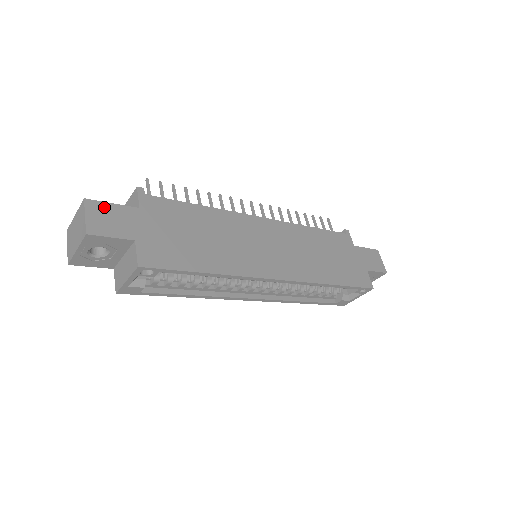
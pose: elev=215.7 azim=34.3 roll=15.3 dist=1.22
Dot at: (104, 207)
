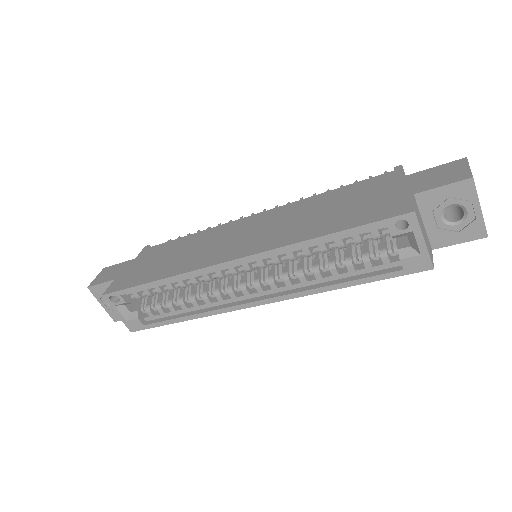
Dot at: (112, 268)
